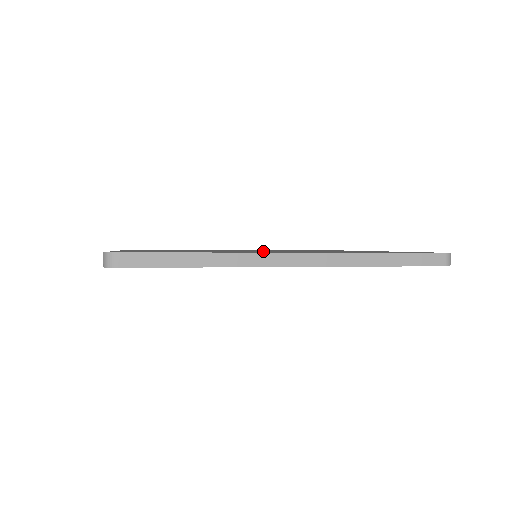
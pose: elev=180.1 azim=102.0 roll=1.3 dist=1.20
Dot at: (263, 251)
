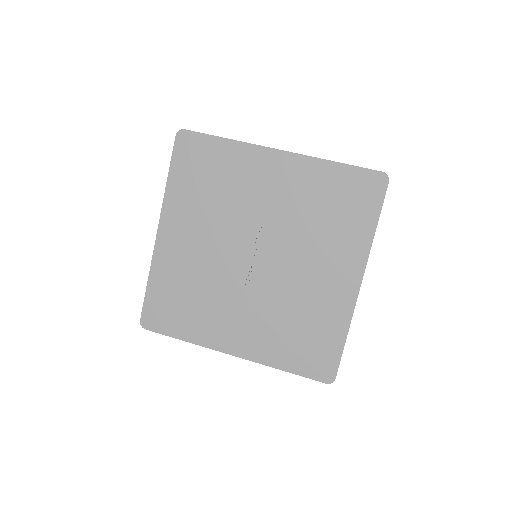
Dot at: (241, 299)
